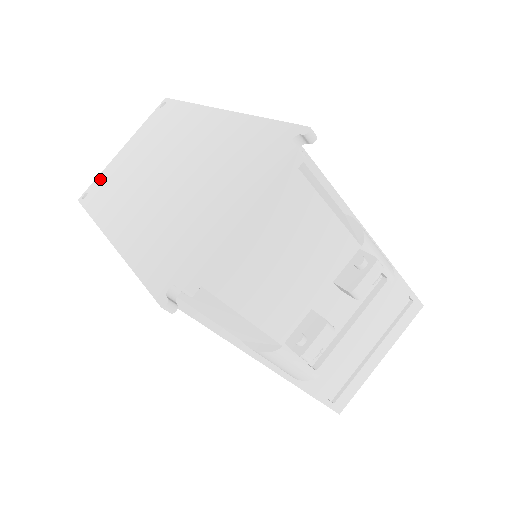
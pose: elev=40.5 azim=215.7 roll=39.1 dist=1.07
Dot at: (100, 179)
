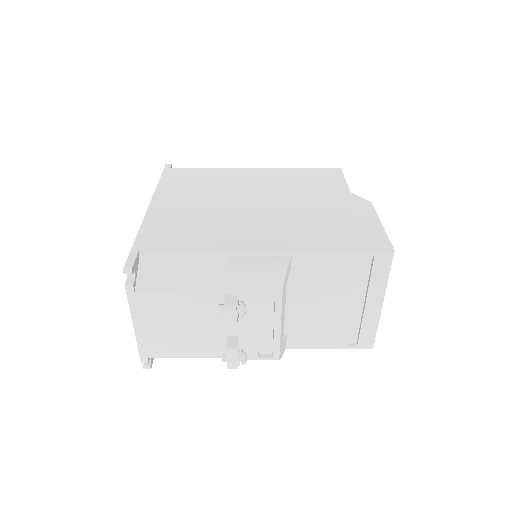
Dot at: occluded
